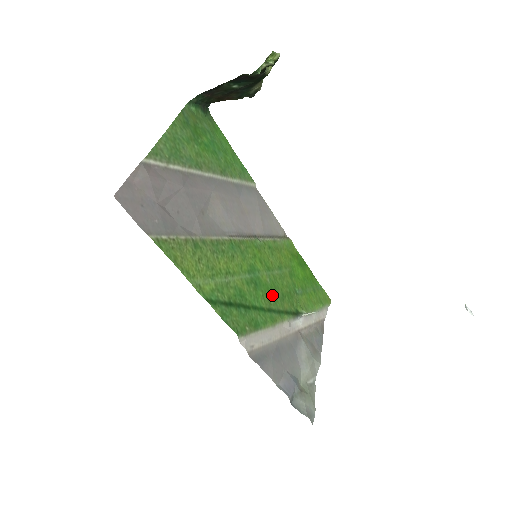
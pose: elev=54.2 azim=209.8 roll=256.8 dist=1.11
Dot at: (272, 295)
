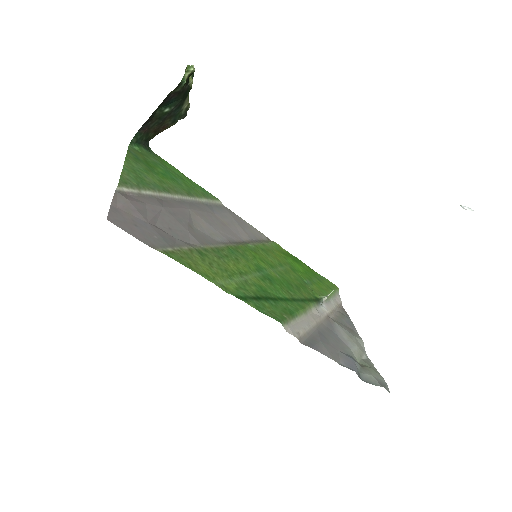
Dot at: (288, 287)
